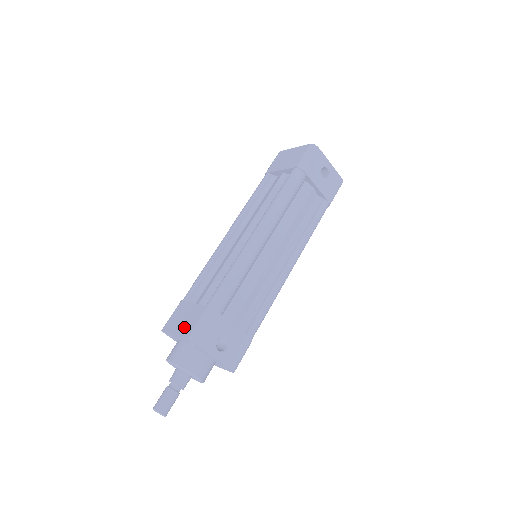
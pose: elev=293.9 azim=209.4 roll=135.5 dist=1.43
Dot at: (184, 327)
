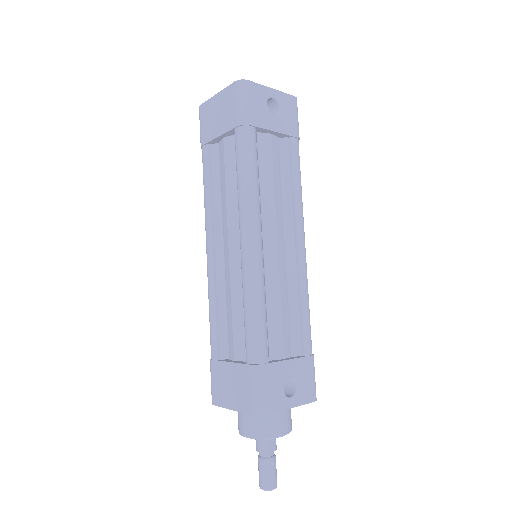
Dot at: (238, 399)
